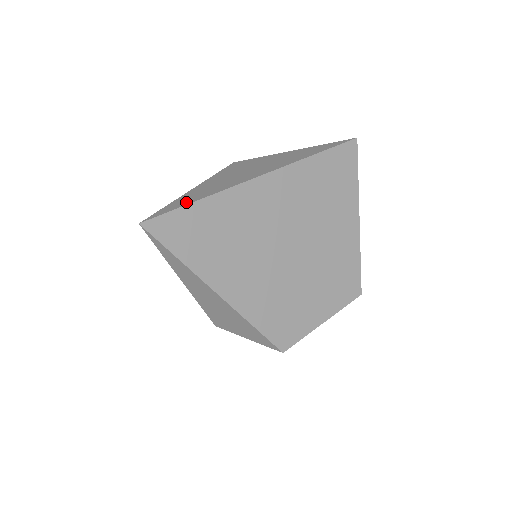
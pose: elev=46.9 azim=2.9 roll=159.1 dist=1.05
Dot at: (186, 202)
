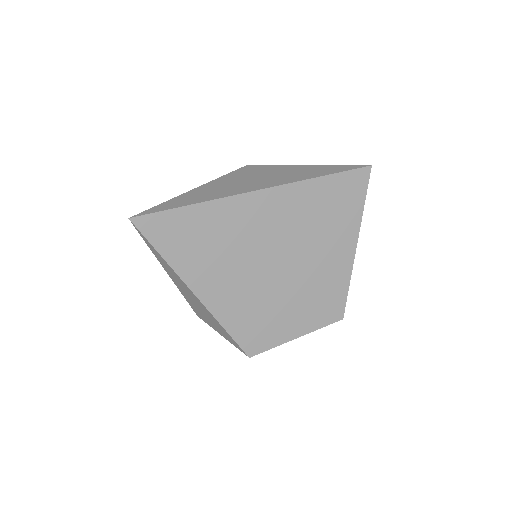
Dot at: (179, 204)
